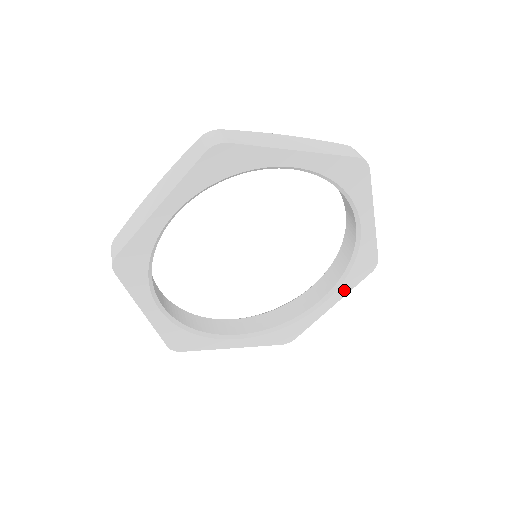
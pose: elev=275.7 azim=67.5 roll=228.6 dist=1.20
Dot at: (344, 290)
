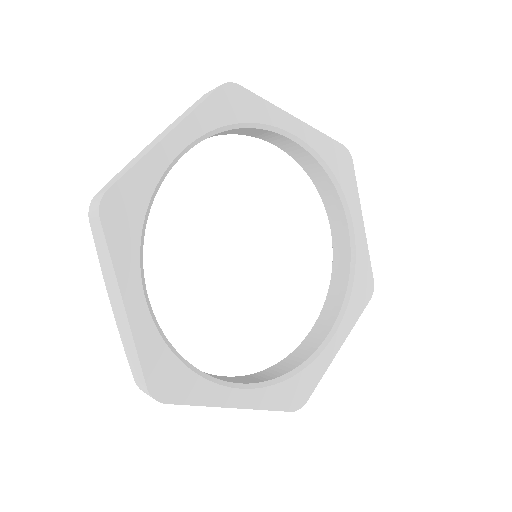
Dot at: (349, 322)
